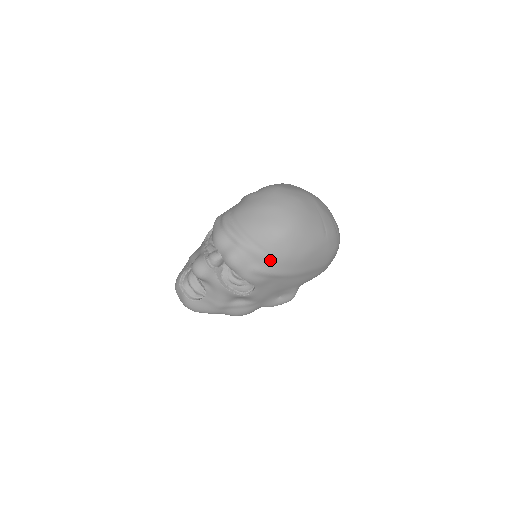
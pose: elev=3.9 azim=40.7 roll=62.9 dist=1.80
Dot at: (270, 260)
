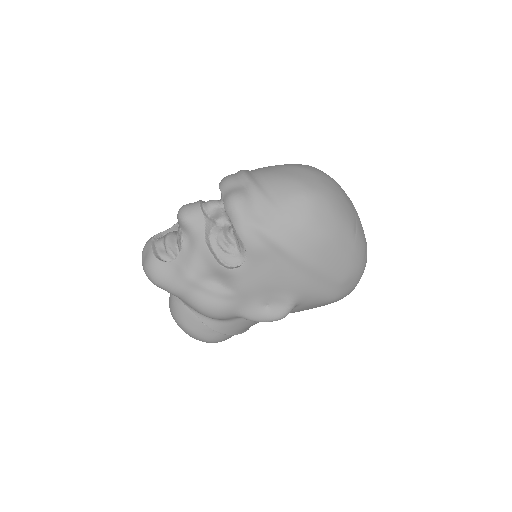
Dot at: (281, 219)
